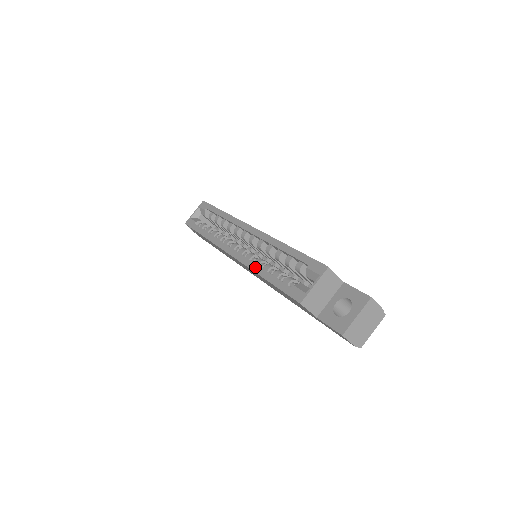
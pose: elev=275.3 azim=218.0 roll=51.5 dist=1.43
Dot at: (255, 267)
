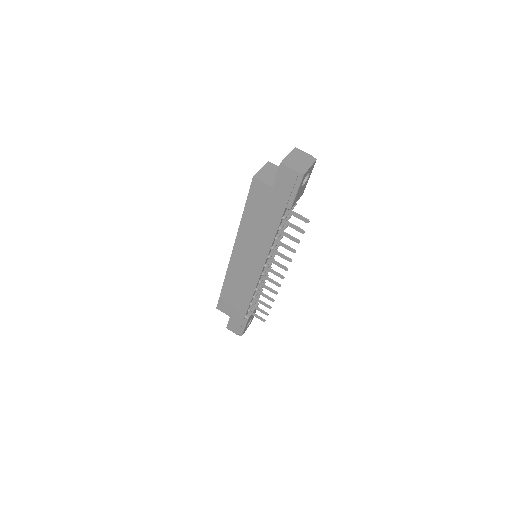
Dot at: (240, 225)
